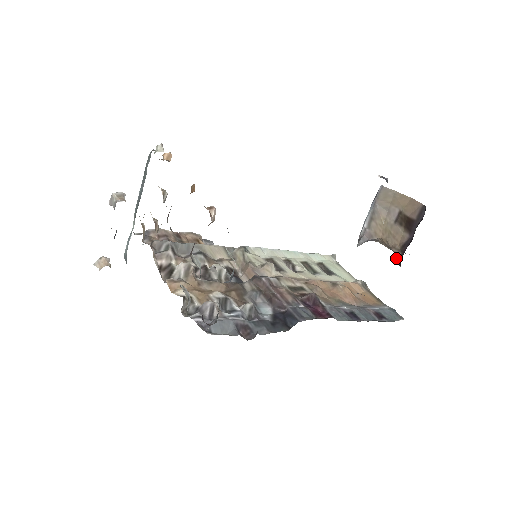
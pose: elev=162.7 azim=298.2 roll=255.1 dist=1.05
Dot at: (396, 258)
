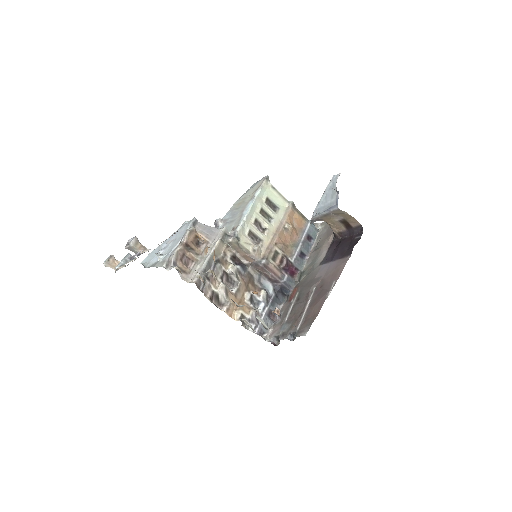
Dot at: (333, 232)
